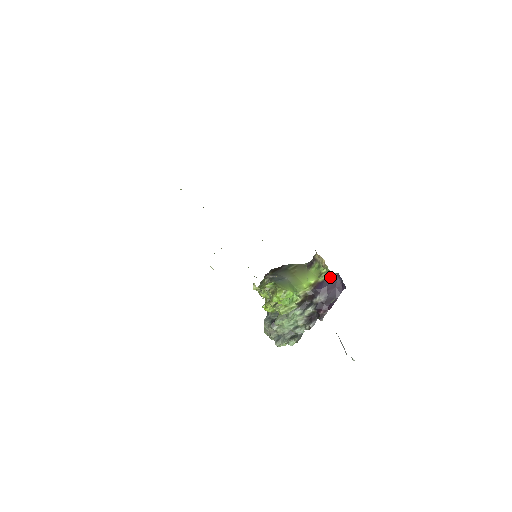
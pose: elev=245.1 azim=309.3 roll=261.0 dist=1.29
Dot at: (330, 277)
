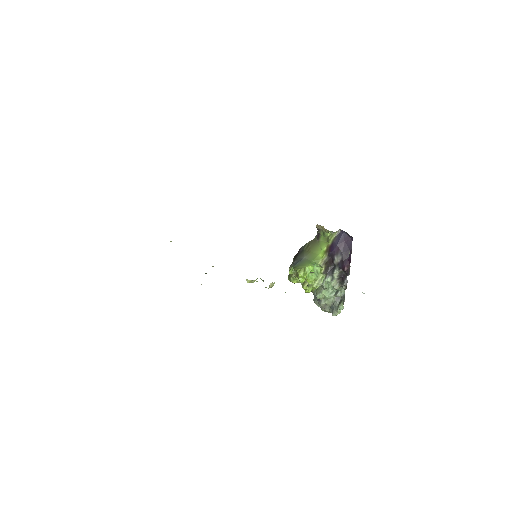
Dot at: (336, 236)
